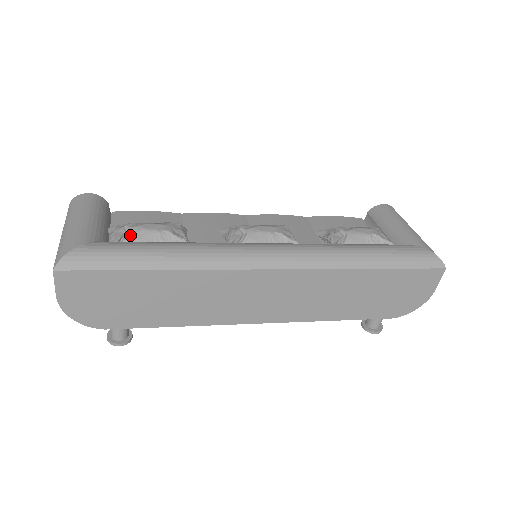
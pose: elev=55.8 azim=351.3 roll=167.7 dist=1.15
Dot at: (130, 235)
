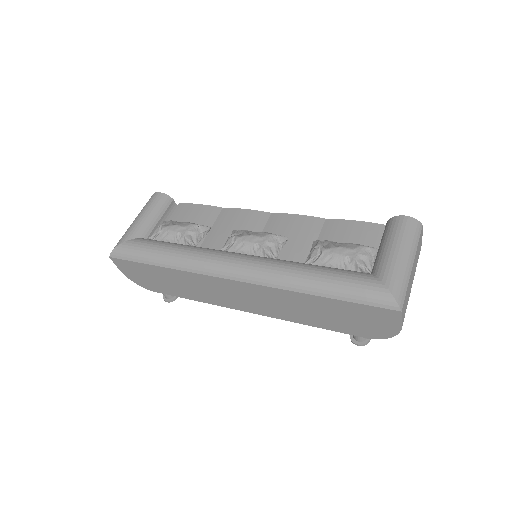
Dot at: (160, 234)
